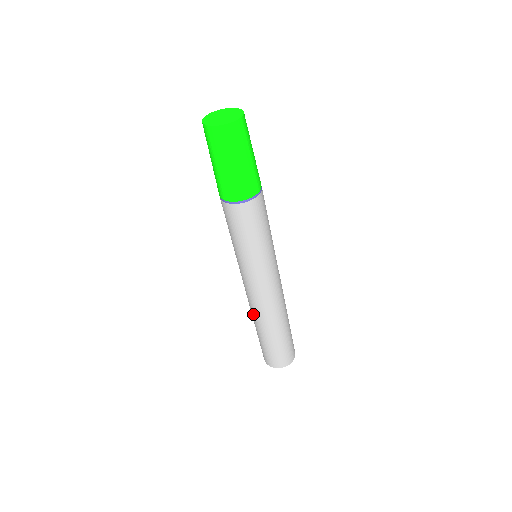
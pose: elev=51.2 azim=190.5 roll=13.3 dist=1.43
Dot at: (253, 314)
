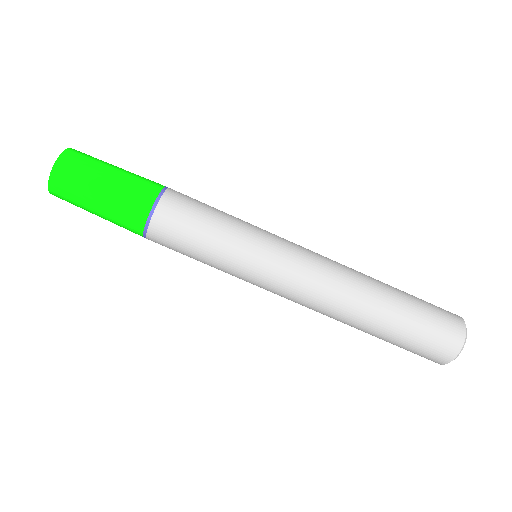
Dot at: occluded
